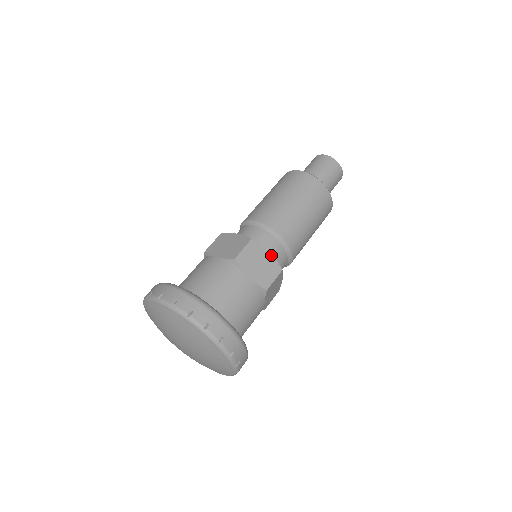
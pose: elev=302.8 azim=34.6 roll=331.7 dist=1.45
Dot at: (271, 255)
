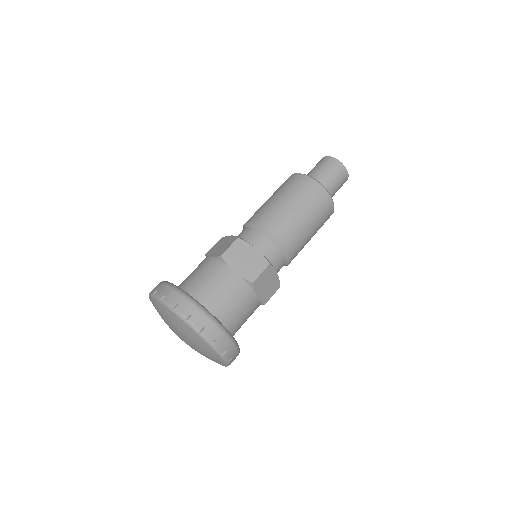
Dot at: occluded
